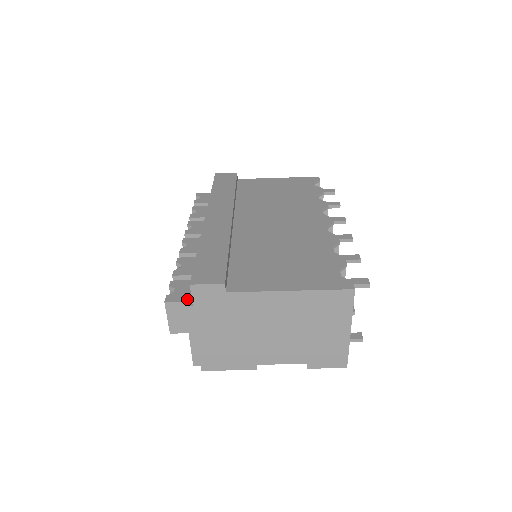
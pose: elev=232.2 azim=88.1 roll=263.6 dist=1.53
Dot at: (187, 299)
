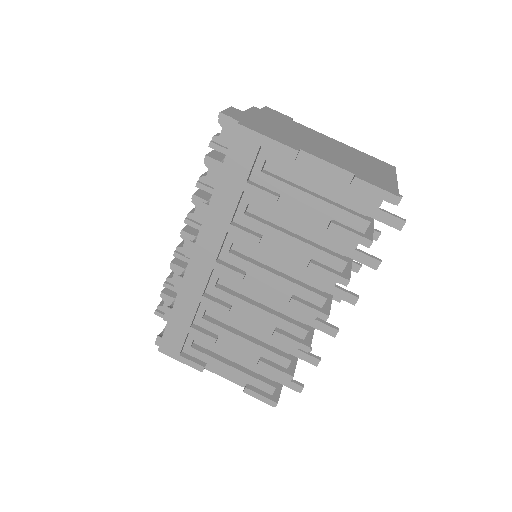
Dot at: occluded
